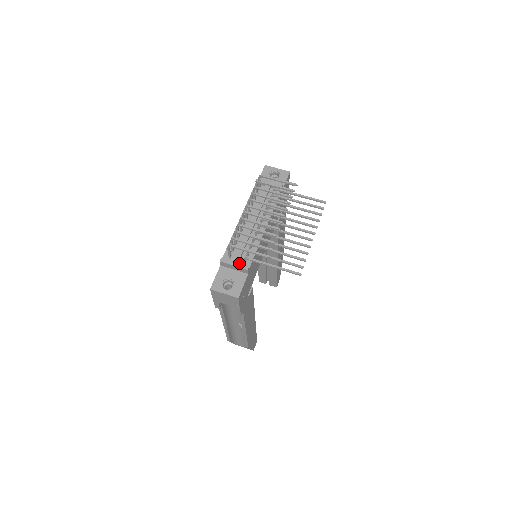
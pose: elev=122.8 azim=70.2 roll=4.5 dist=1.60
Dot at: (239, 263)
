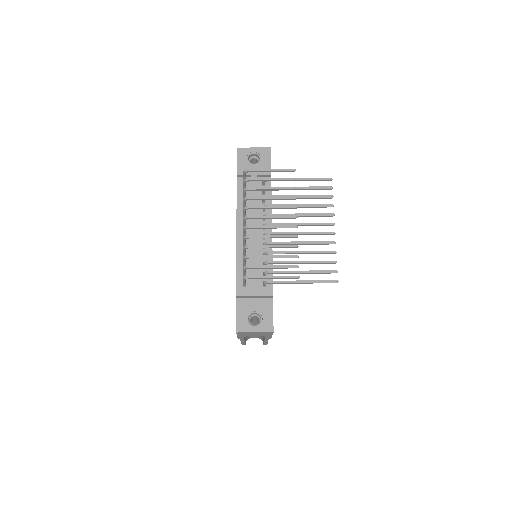
Dot at: (258, 289)
